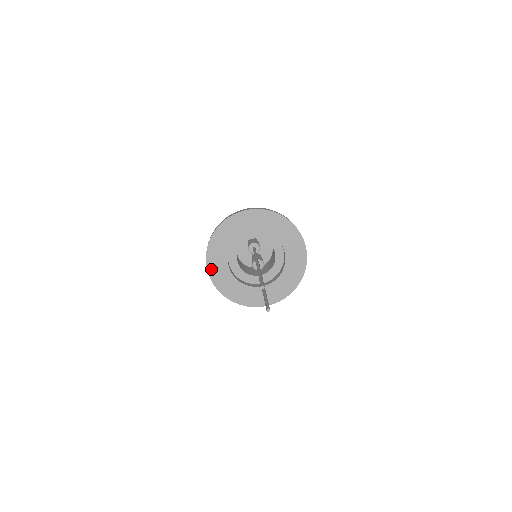
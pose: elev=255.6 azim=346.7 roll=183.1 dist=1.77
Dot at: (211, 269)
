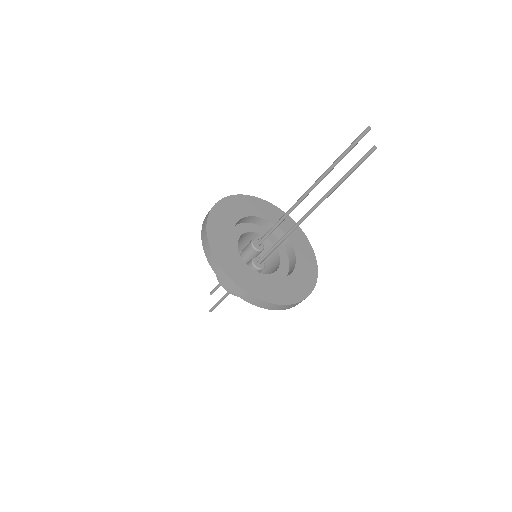
Dot at: (211, 226)
